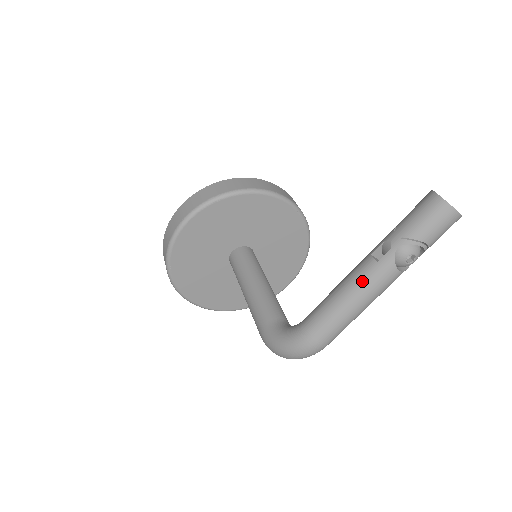
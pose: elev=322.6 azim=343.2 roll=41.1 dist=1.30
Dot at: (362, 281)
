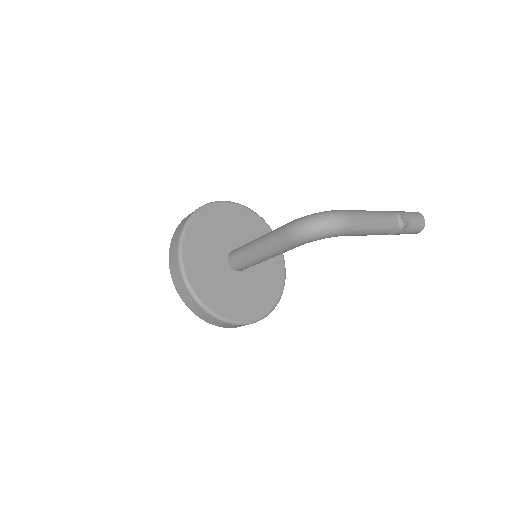
Dot at: (377, 211)
